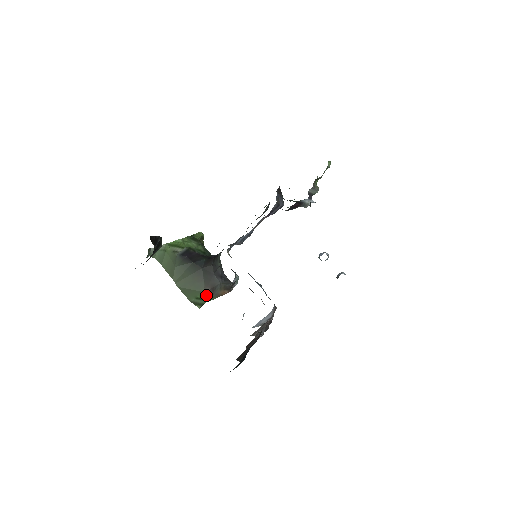
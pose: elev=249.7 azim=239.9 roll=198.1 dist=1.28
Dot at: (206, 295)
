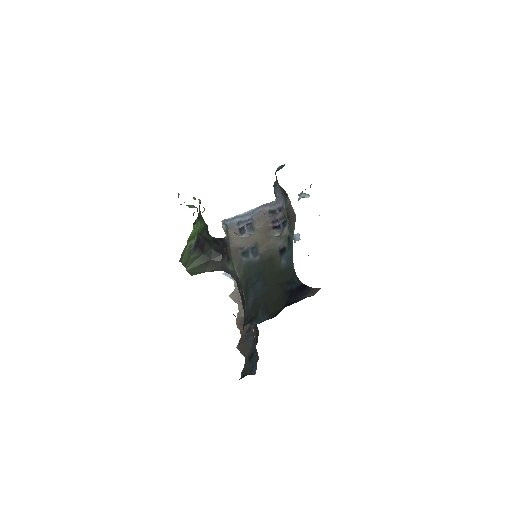
Dot at: occluded
